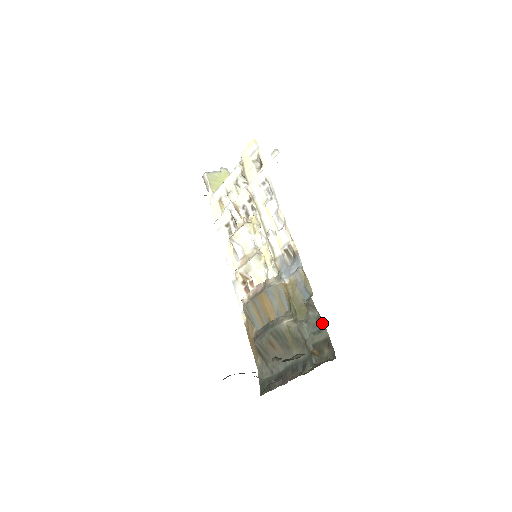
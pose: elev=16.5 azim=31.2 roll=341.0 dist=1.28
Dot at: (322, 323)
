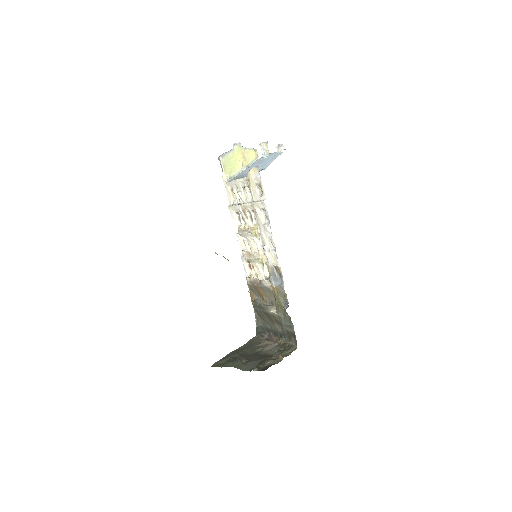
Dot at: (292, 324)
